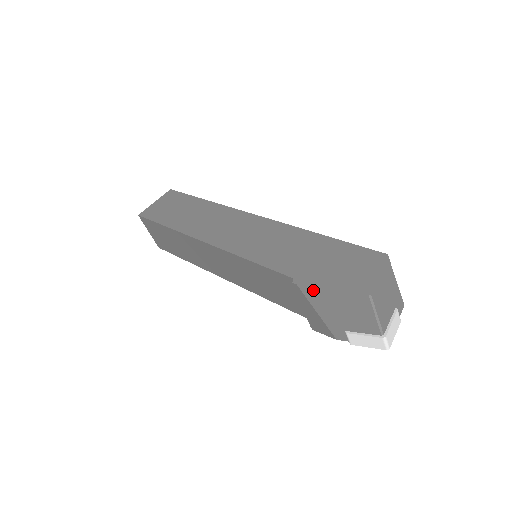
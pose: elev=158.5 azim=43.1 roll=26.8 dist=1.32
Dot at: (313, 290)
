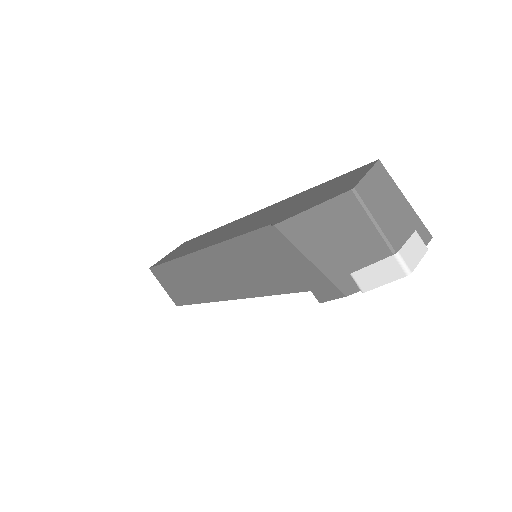
Dot at: (292, 223)
